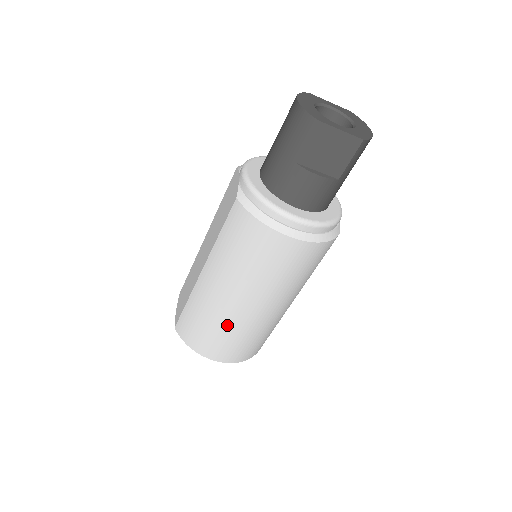
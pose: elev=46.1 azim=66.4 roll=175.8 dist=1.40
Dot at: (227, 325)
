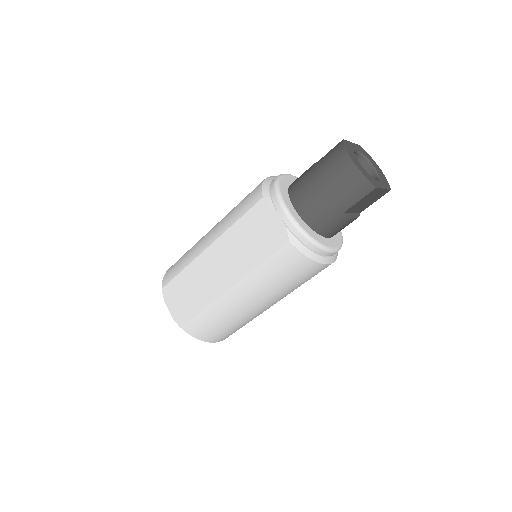
Dot at: (245, 321)
